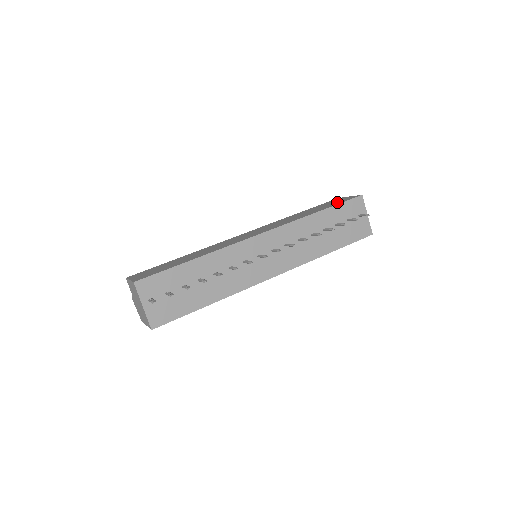
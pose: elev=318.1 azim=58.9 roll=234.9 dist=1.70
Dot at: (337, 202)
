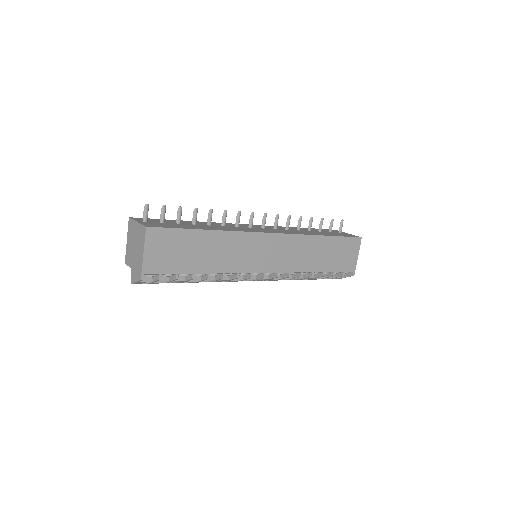
Dot at: occluded
